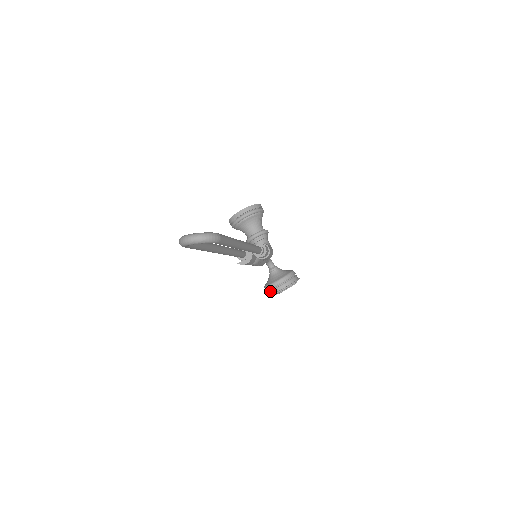
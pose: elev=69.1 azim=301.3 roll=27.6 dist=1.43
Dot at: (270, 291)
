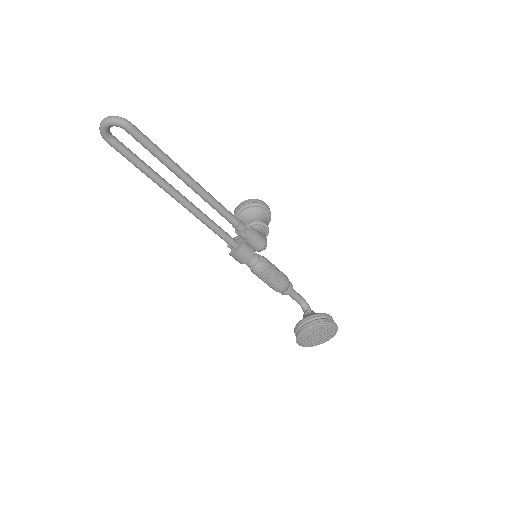
Dot at: (296, 332)
